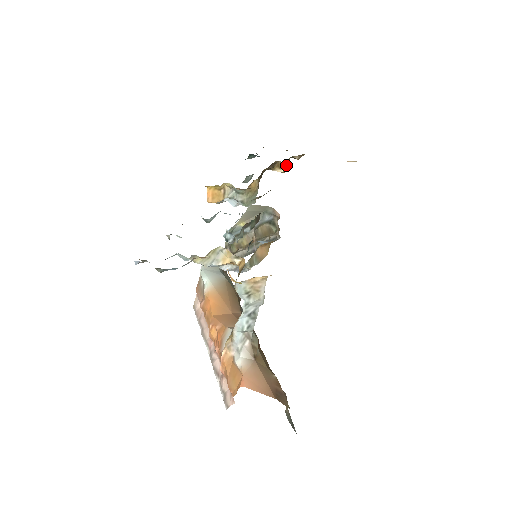
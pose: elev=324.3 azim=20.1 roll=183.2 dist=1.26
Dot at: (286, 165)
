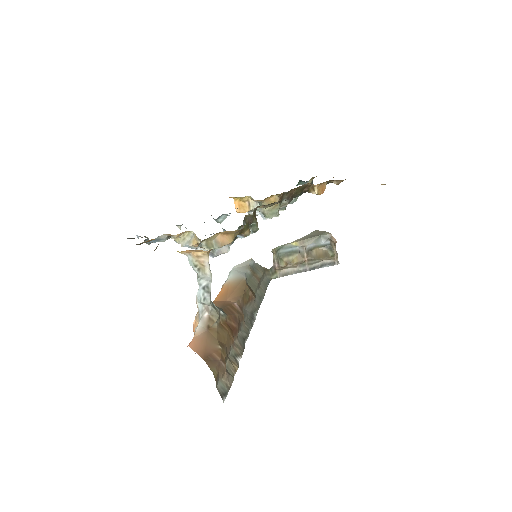
Dot at: (323, 188)
